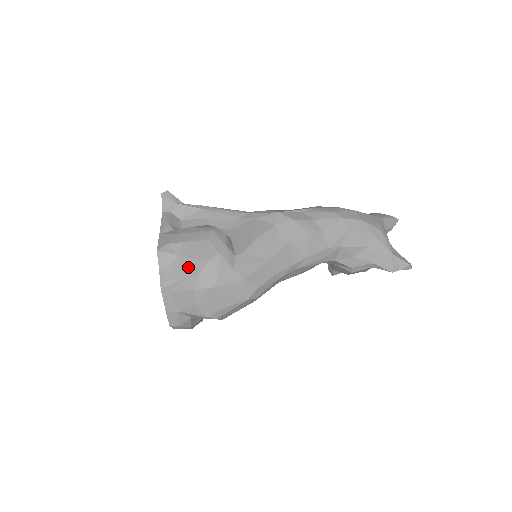
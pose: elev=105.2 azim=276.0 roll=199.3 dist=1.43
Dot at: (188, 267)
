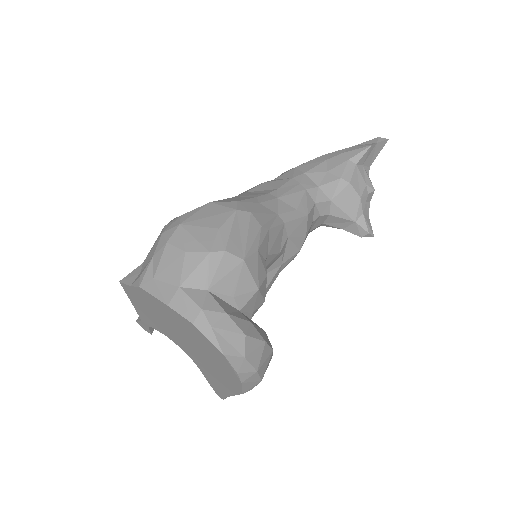
Dot at: (152, 249)
